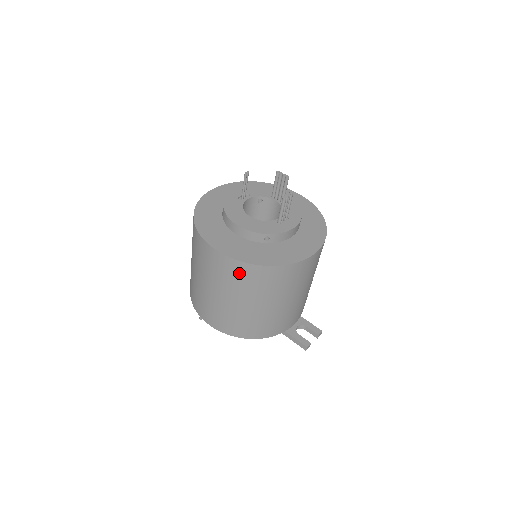
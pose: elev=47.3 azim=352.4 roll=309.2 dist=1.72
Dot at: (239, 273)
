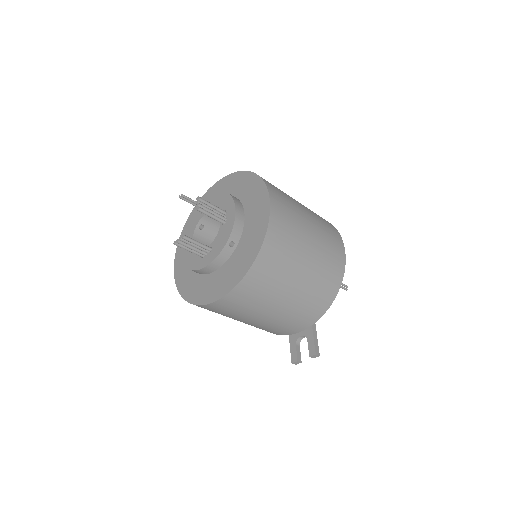
Dot at: occluded
